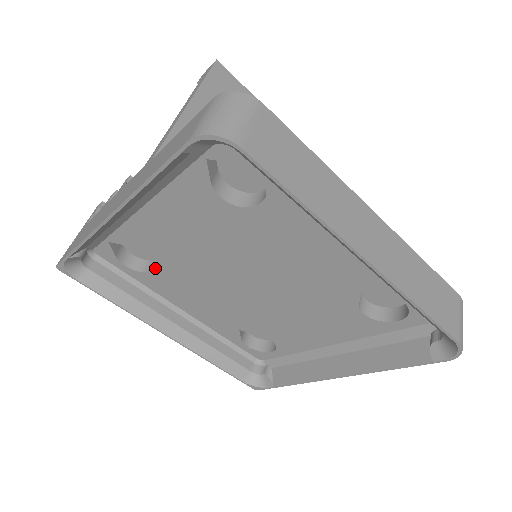
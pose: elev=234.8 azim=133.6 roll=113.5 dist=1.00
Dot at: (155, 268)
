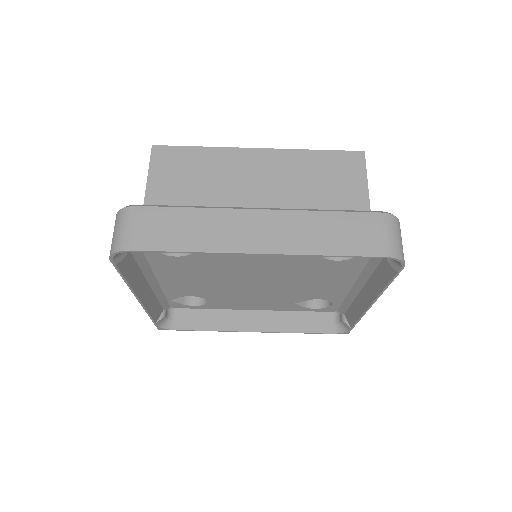
Dot at: (207, 299)
